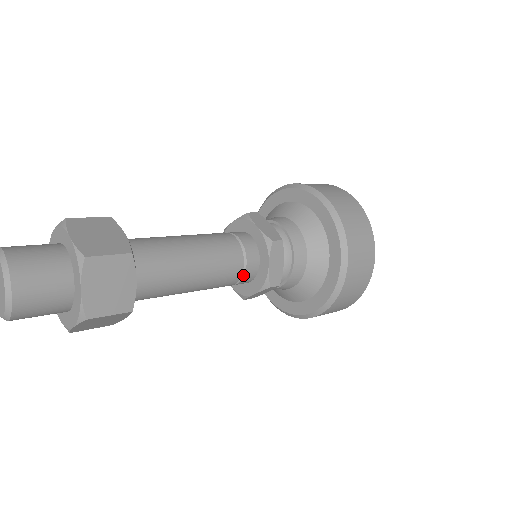
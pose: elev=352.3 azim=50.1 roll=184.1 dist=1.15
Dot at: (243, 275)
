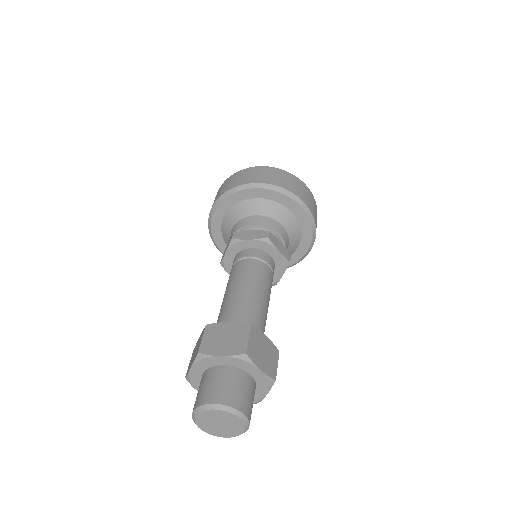
Dot at: (272, 272)
